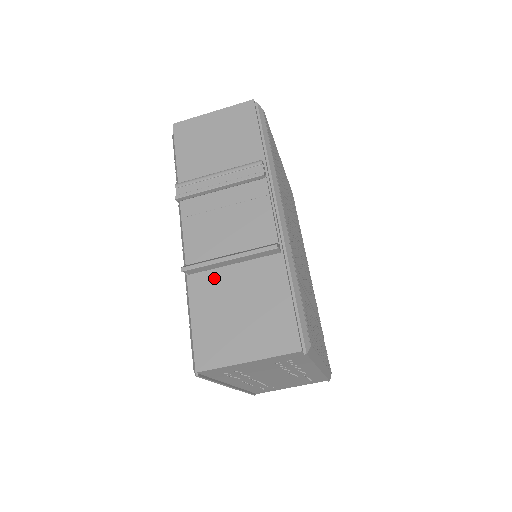
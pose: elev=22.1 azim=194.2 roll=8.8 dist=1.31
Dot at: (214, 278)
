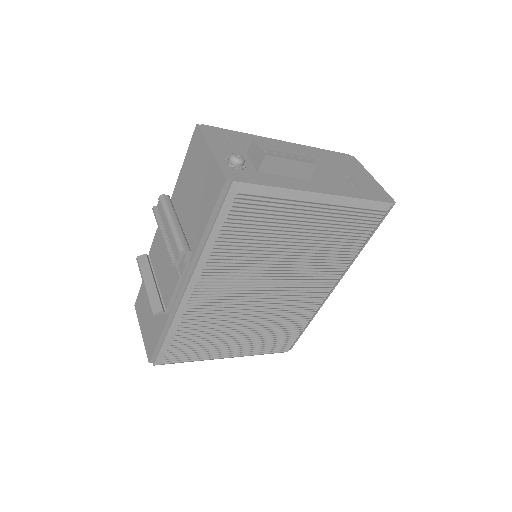
Dot at: occluded
